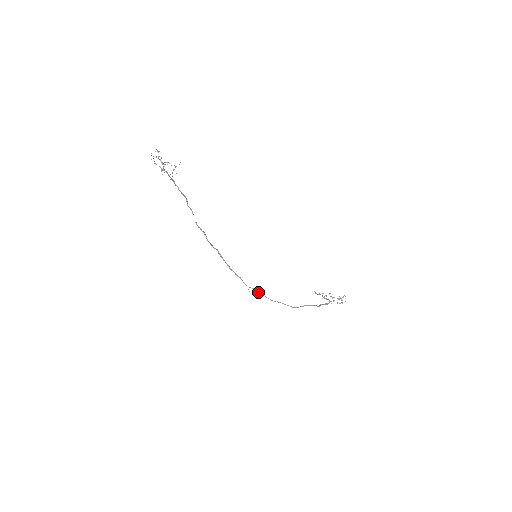
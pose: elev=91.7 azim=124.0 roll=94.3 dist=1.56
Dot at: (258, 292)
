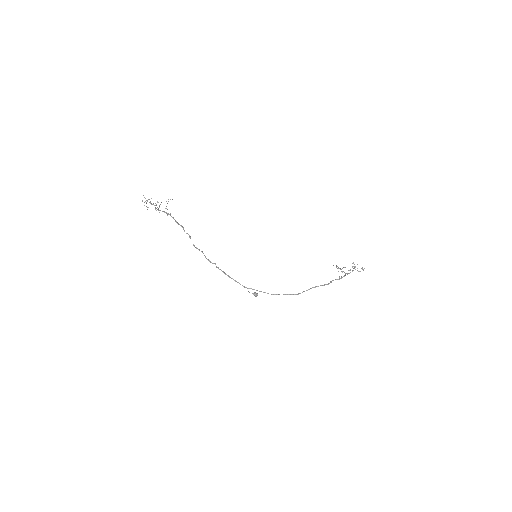
Dot at: occluded
